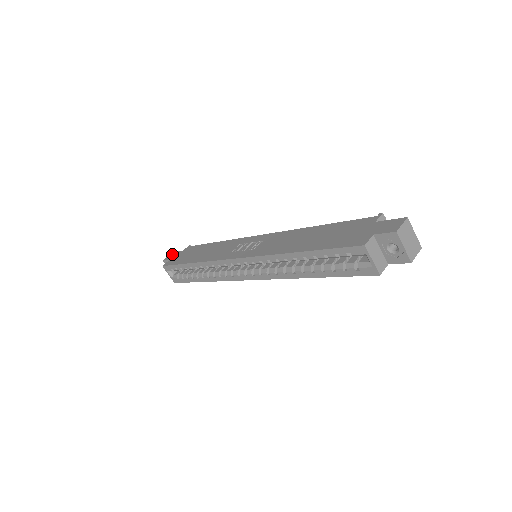
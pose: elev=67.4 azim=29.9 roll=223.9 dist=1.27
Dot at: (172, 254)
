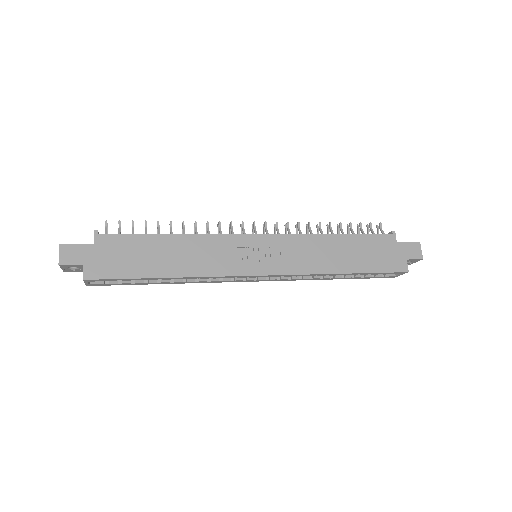
Dot at: (69, 250)
